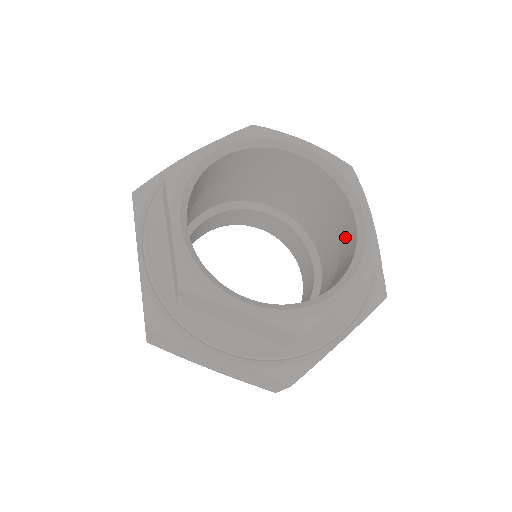
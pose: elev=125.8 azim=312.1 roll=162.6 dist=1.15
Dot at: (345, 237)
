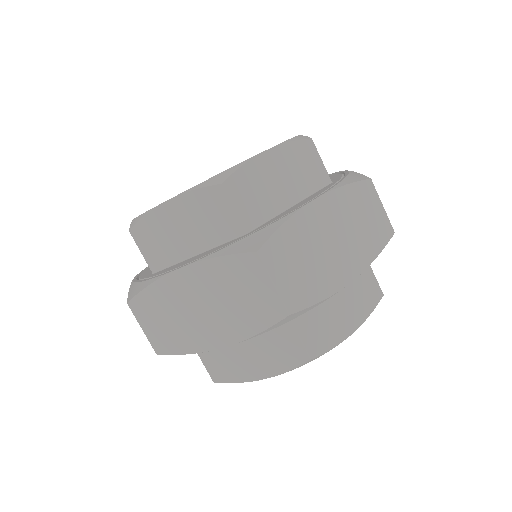
Dot at: occluded
